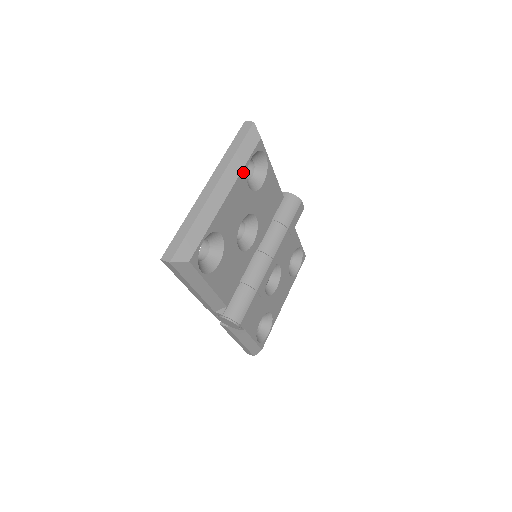
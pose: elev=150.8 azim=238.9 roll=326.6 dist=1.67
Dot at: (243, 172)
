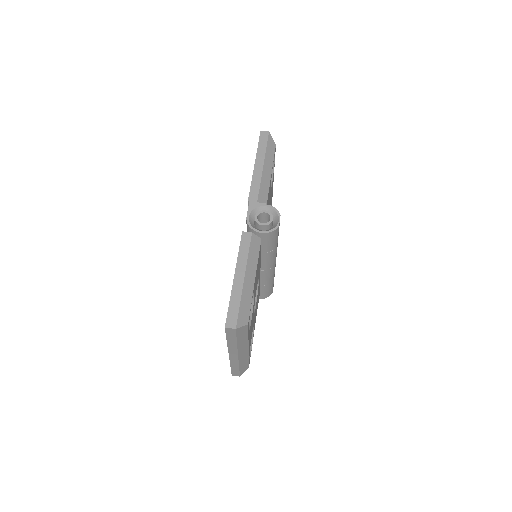
Dot at: occluded
